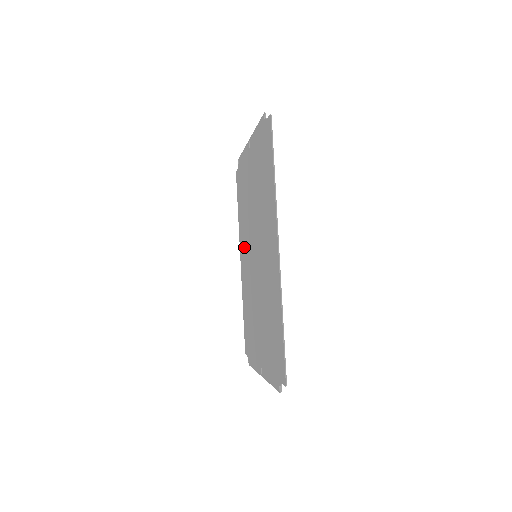
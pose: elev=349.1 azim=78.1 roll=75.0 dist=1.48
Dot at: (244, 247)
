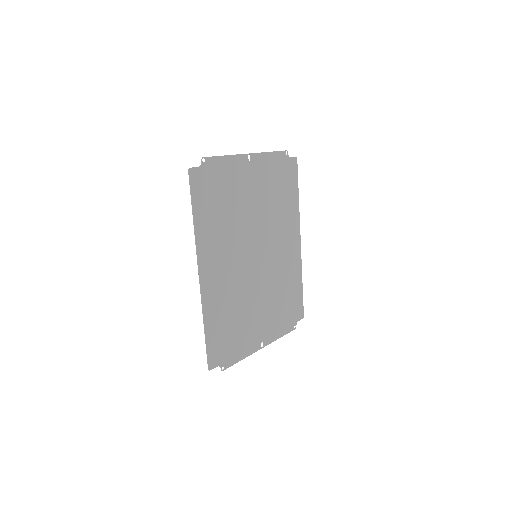
Dot at: (285, 234)
